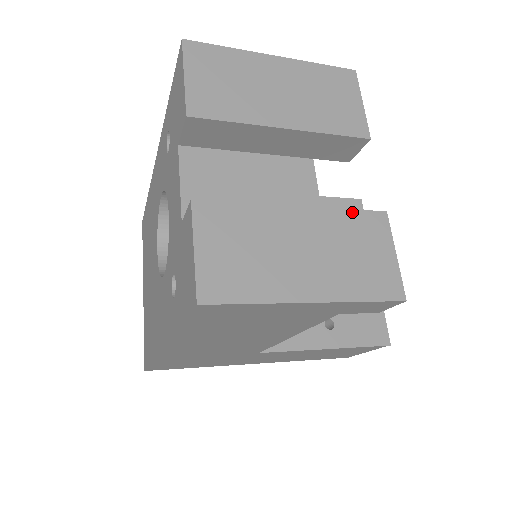
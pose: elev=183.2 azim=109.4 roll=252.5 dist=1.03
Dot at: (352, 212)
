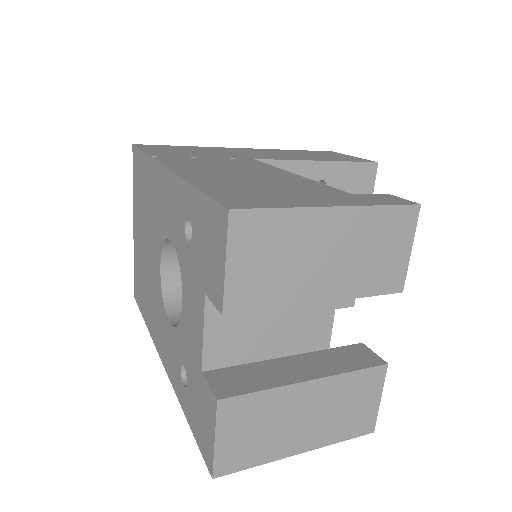
Dot at: (357, 373)
